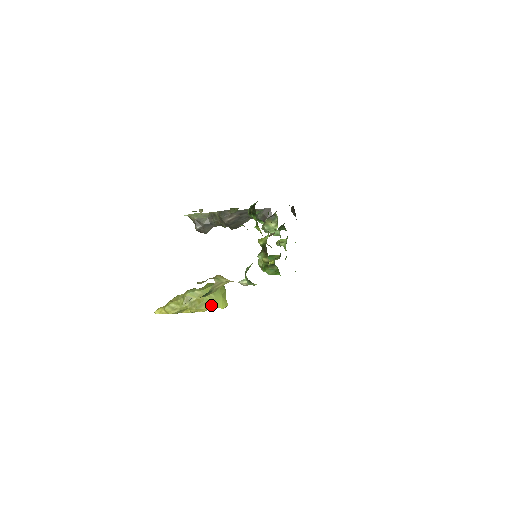
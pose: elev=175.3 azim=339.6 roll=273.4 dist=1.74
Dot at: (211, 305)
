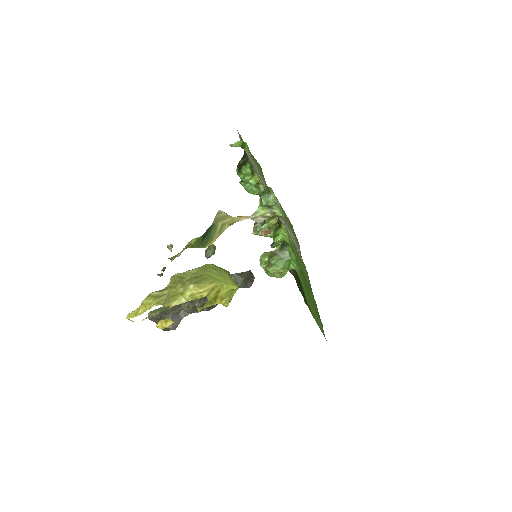
Dot at: (215, 281)
